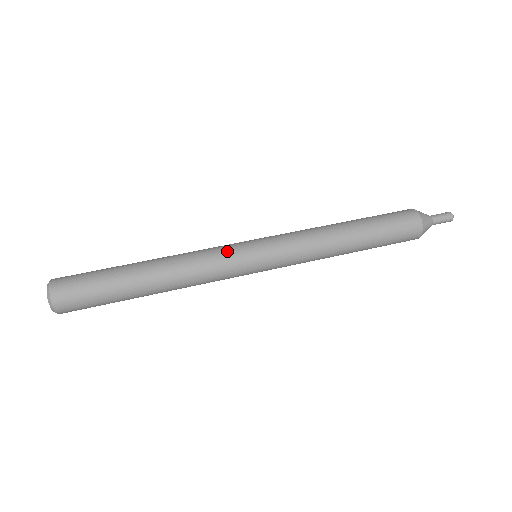
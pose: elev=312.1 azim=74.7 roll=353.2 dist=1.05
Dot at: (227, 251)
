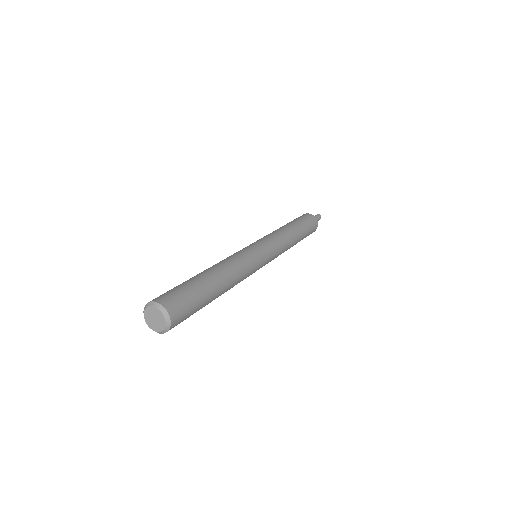
Dot at: (255, 259)
